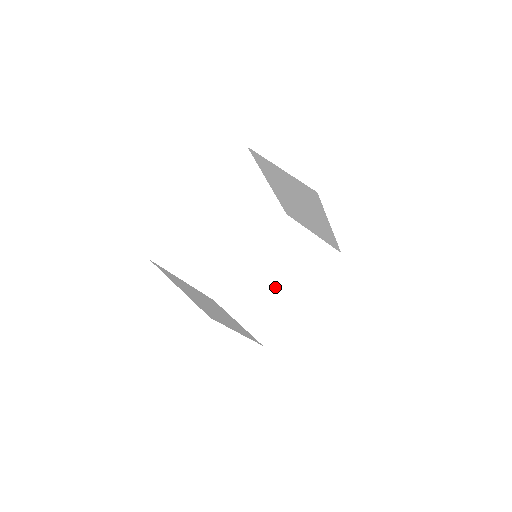
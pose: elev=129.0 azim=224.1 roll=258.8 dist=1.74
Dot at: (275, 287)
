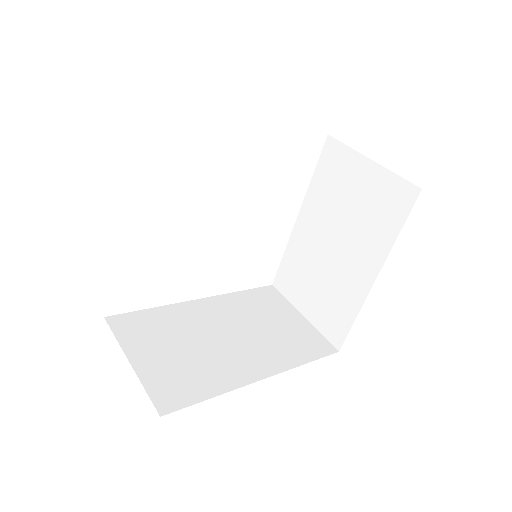
Dot at: (335, 262)
